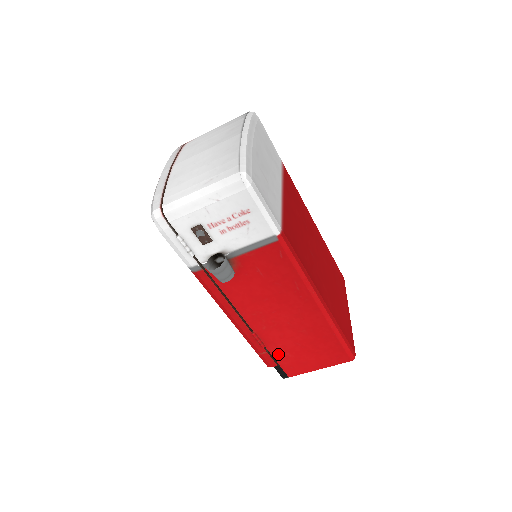
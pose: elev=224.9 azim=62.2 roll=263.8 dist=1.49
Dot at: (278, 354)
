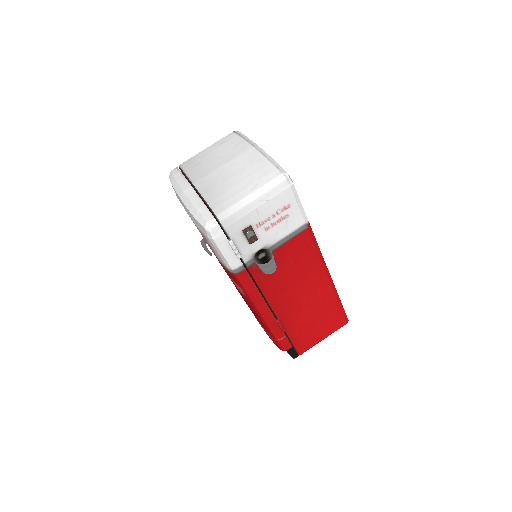
Dot at: (294, 335)
